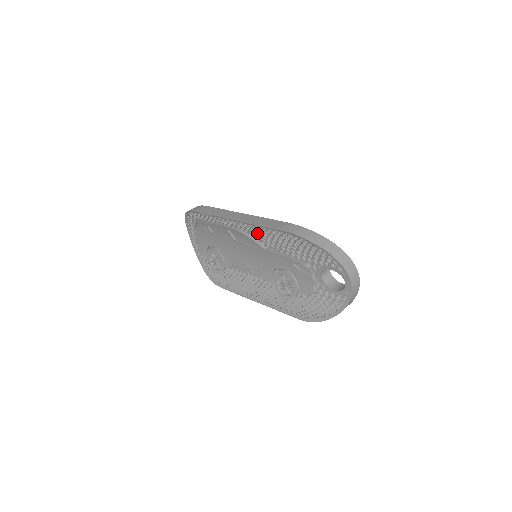
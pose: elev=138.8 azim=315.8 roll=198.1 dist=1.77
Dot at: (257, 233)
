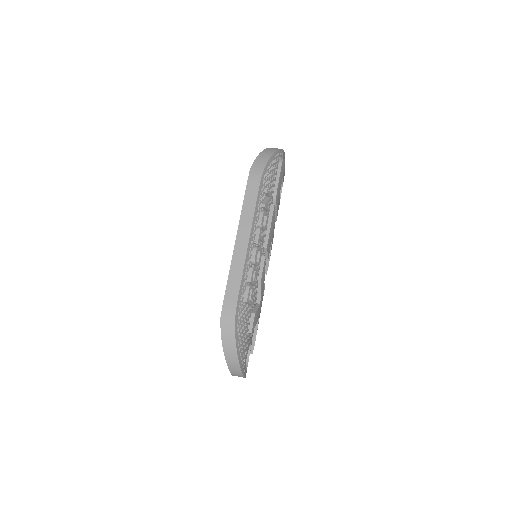
Dot at: occluded
